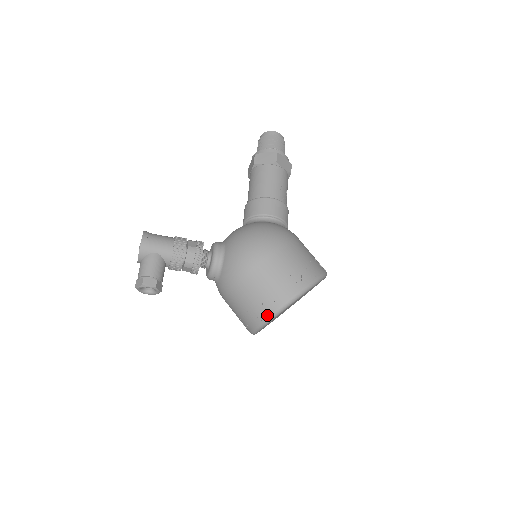
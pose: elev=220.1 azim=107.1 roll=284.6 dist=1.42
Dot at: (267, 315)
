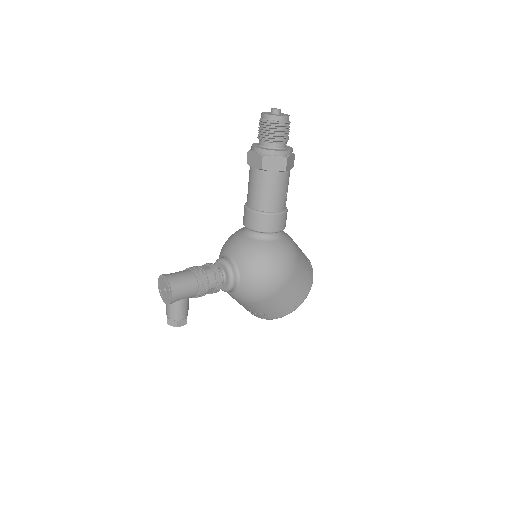
Dot at: (270, 319)
